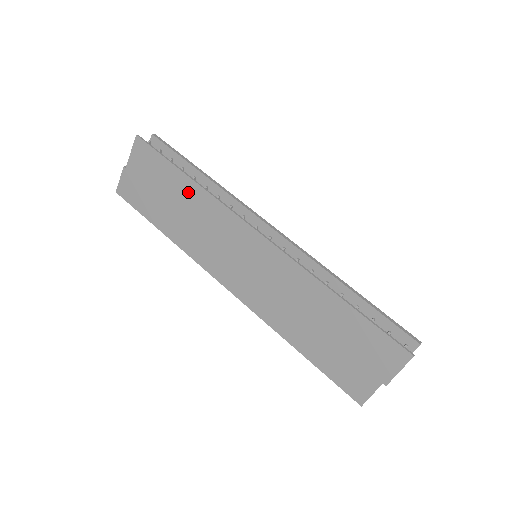
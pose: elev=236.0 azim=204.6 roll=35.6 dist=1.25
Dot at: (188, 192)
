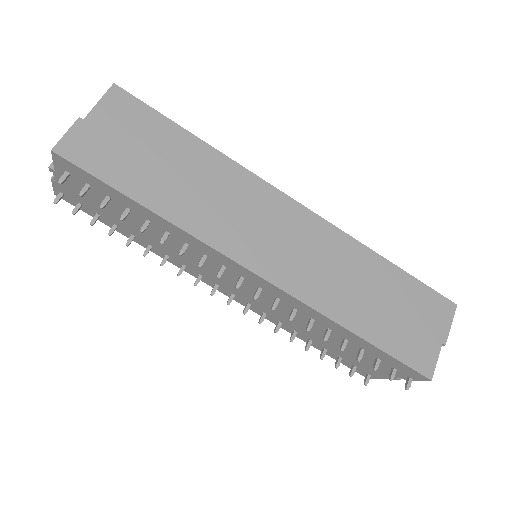
Dot at: (200, 157)
